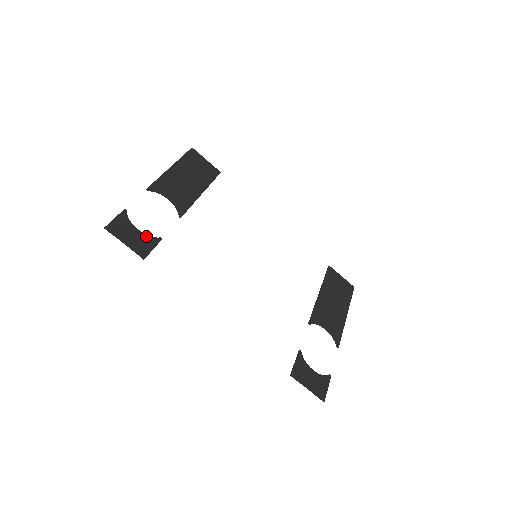
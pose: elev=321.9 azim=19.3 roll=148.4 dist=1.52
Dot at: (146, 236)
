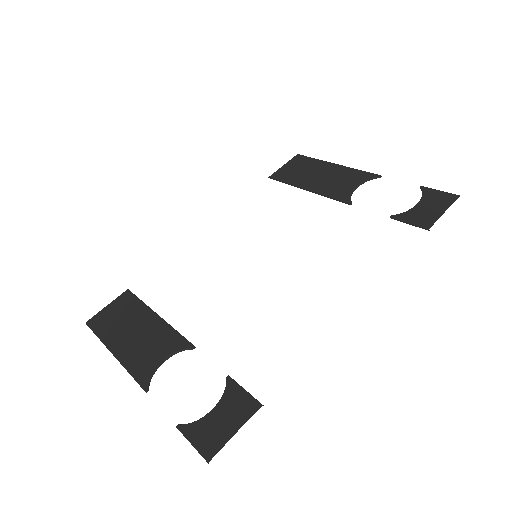
Dot at: (223, 399)
